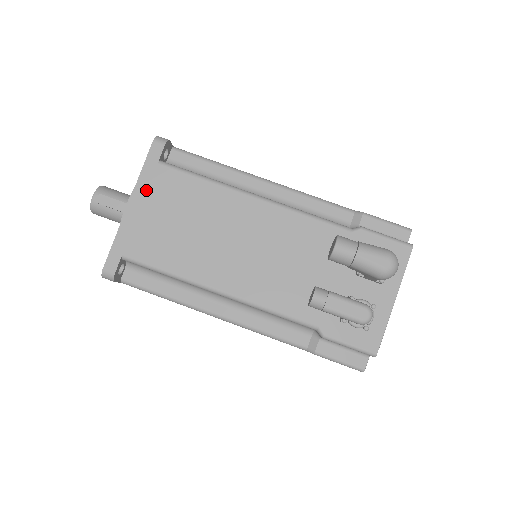
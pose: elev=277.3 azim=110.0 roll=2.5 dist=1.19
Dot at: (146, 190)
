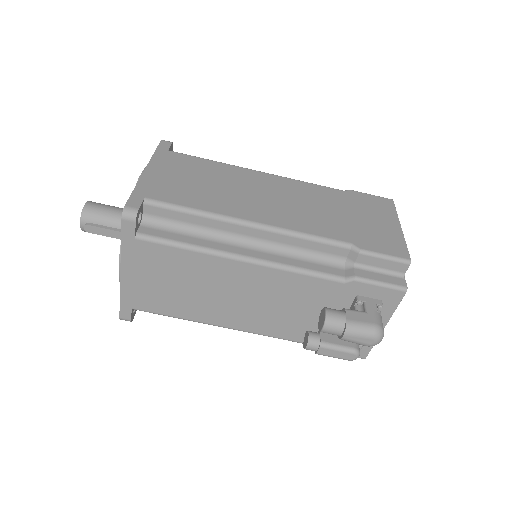
Dot at: (133, 262)
